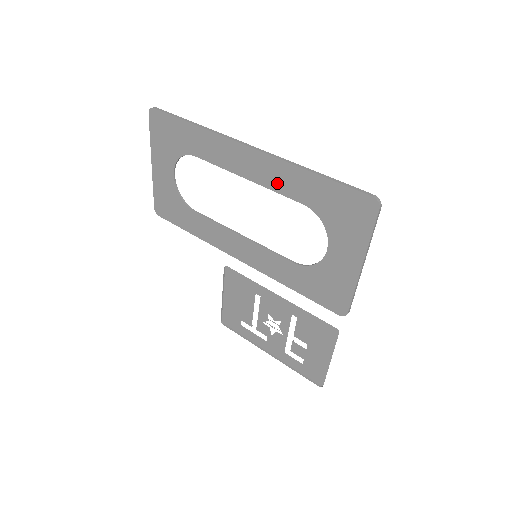
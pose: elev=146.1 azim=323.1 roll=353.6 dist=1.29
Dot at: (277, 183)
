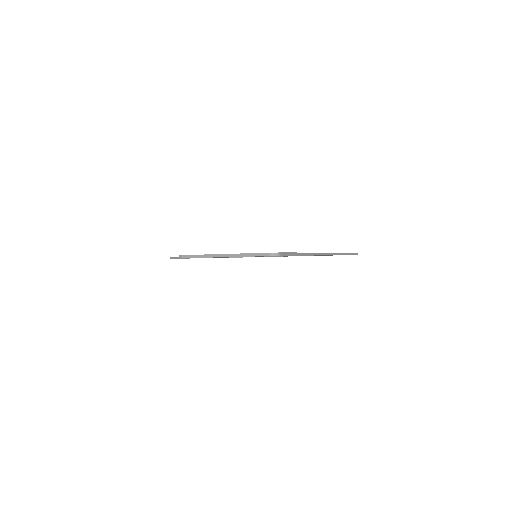
Dot at: occluded
